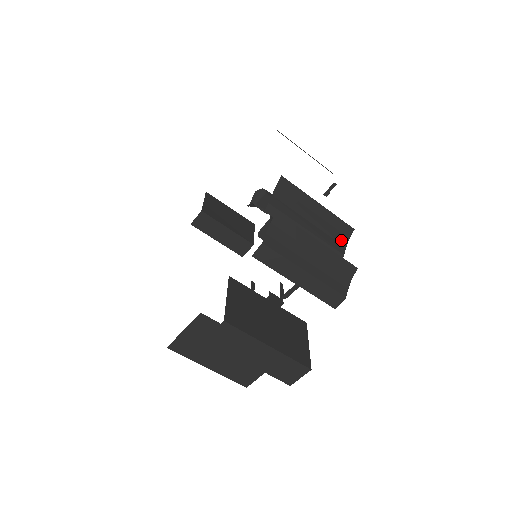
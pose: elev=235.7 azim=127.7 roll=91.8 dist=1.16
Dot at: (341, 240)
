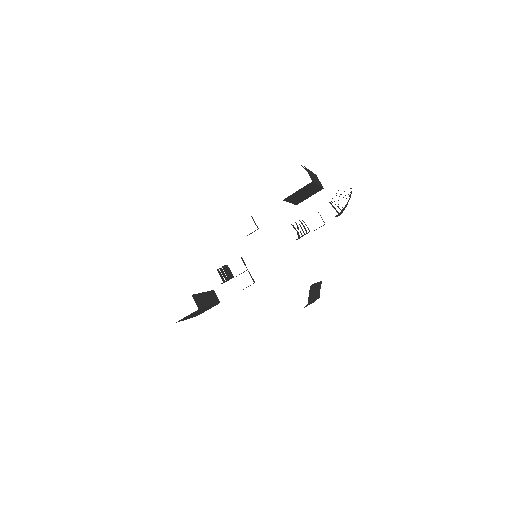
Dot at: occluded
